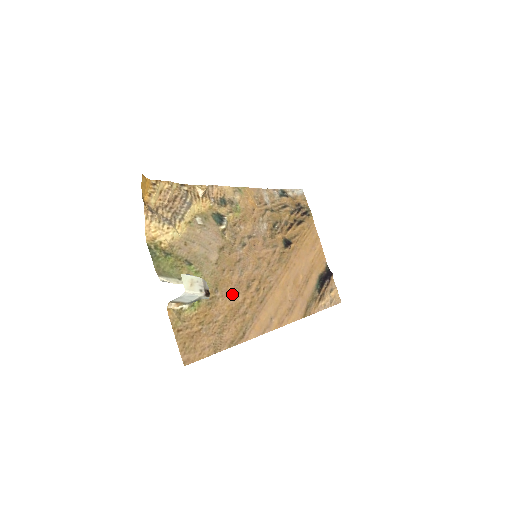
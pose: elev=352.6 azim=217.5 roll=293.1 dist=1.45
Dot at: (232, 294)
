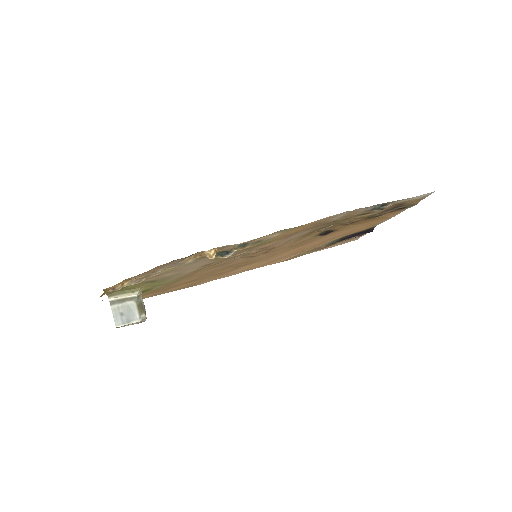
Dot at: (197, 277)
